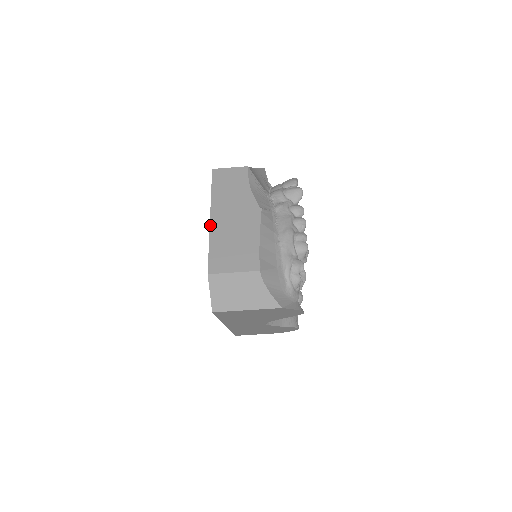
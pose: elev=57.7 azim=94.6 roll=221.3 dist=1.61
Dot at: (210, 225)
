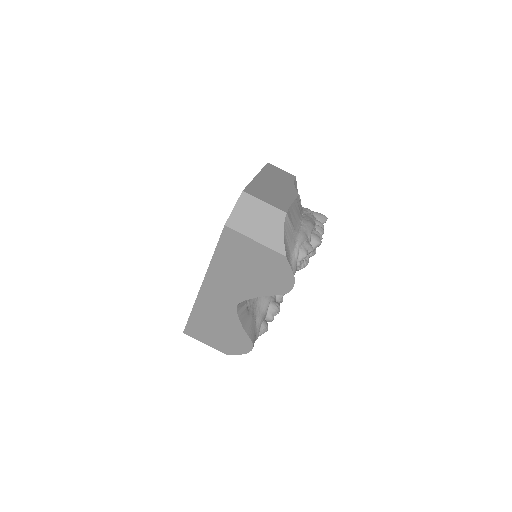
Dot at: (255, 177)
